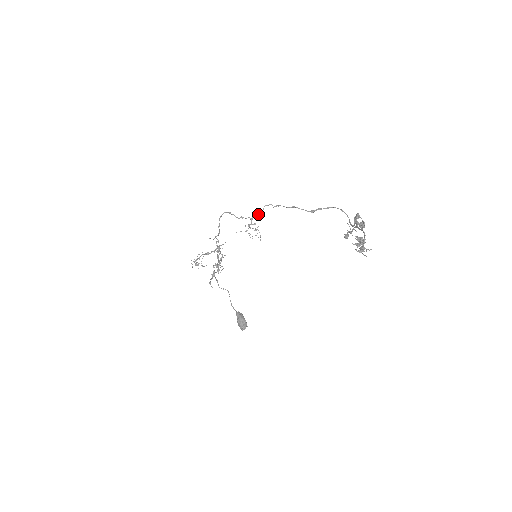
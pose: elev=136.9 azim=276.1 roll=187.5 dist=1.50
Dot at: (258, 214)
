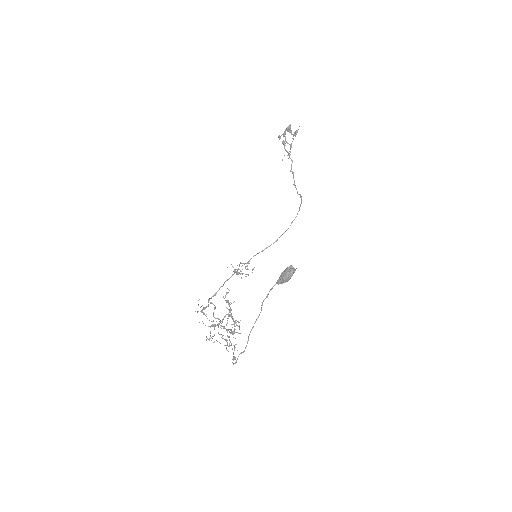
Dot at: occluded
